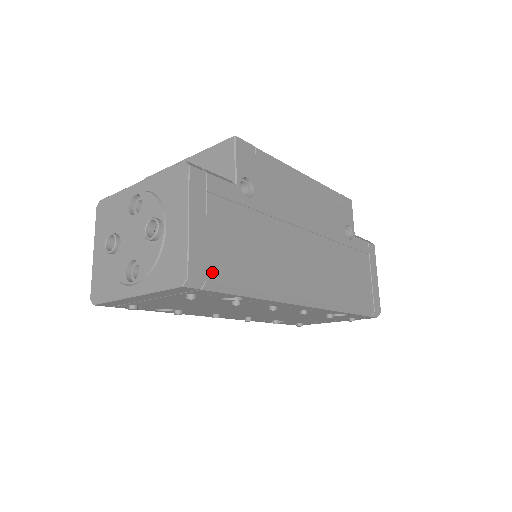
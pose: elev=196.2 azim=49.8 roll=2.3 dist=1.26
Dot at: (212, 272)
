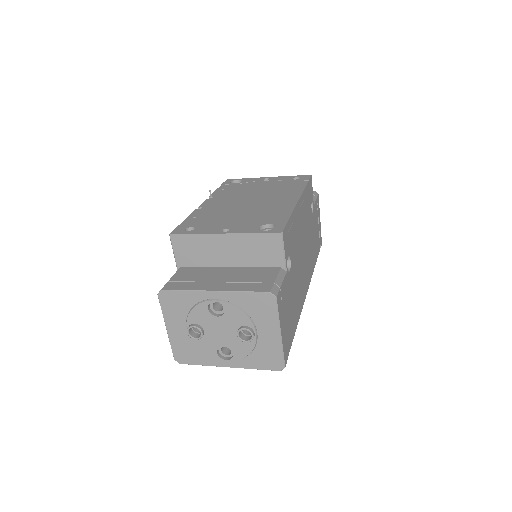
Dot at: (288, 347)
